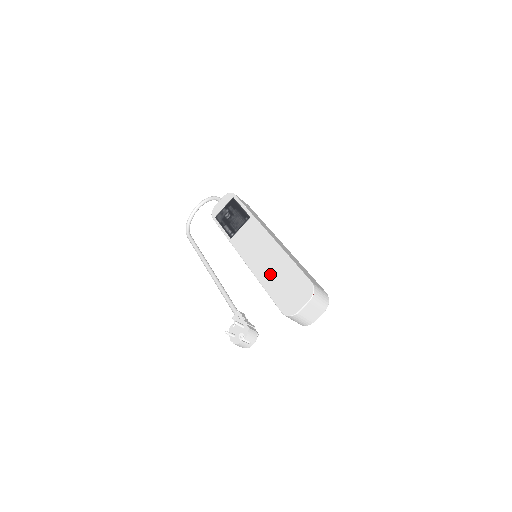
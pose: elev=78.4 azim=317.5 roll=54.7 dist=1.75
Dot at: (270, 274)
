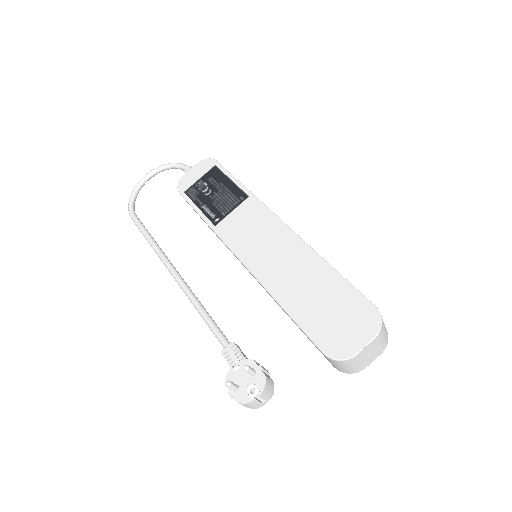
Dot at: (294, 287)
